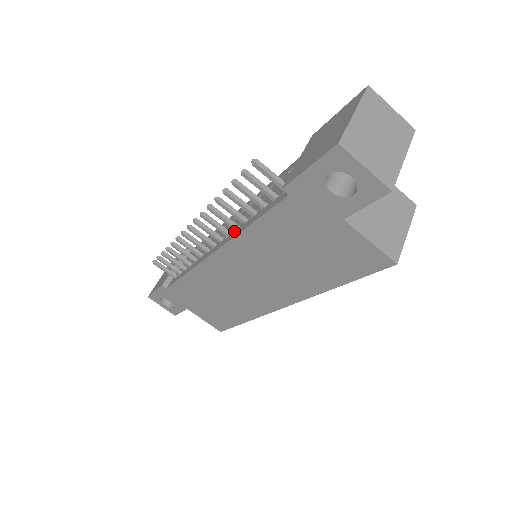
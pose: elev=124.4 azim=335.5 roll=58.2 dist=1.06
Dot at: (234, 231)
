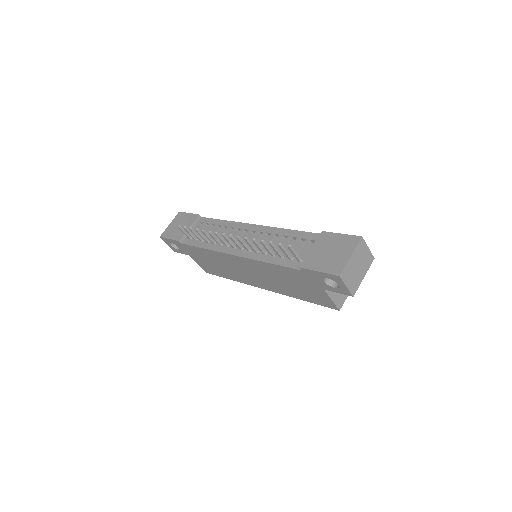
Dot at: (254, 252)
